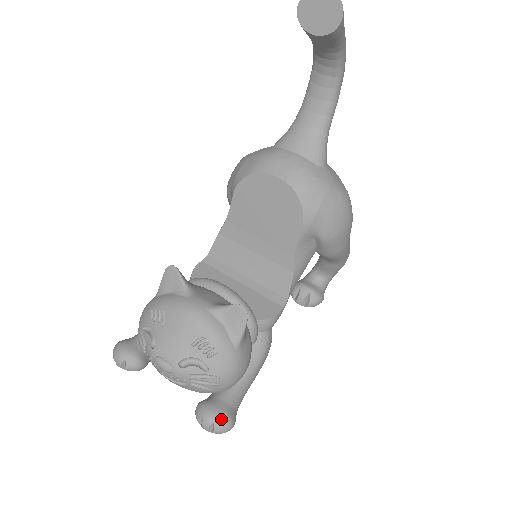
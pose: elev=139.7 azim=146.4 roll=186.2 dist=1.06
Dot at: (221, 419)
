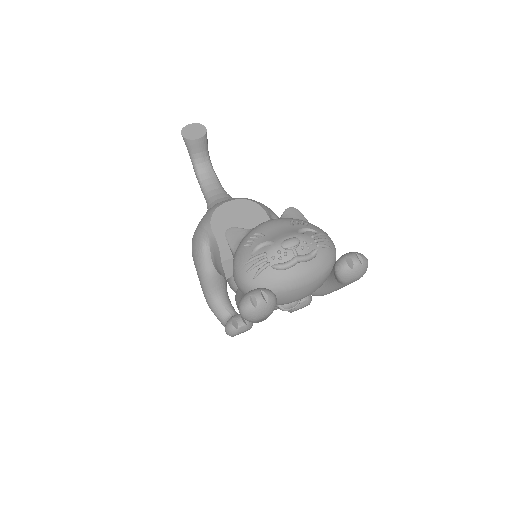
Dot at: (356, 252)
